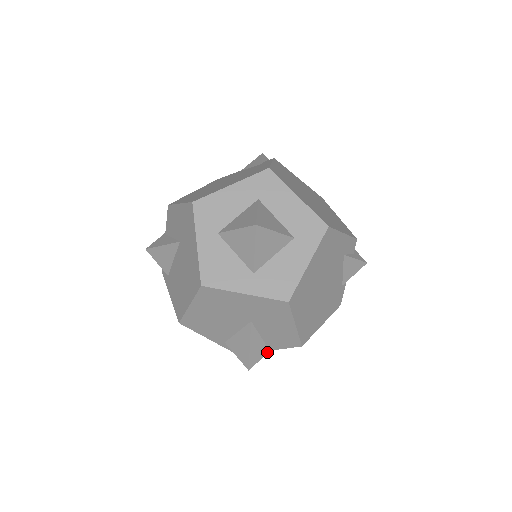
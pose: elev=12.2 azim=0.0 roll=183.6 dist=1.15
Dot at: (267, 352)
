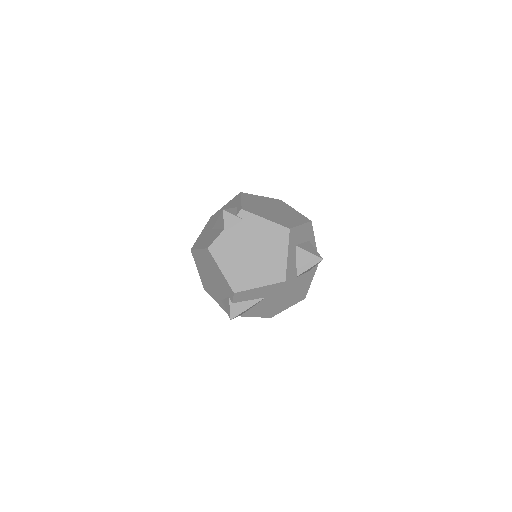
Dot at: occluded
